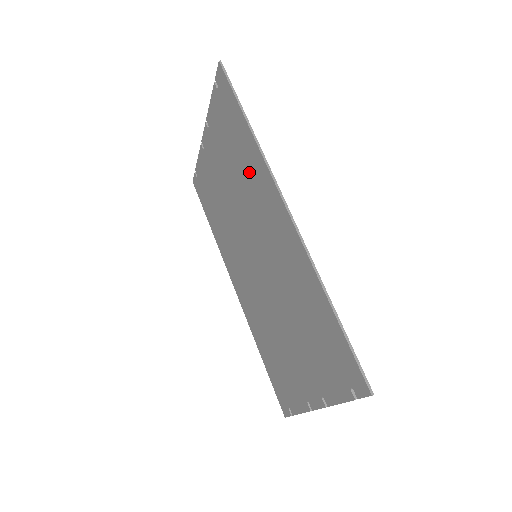
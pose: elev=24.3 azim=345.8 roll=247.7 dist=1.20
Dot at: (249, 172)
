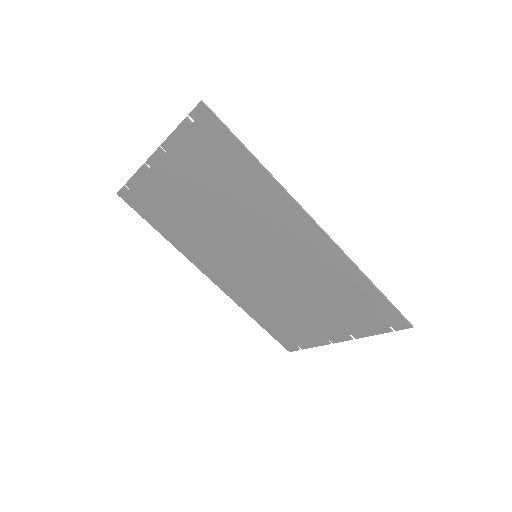
Dot at: (255, 198)
